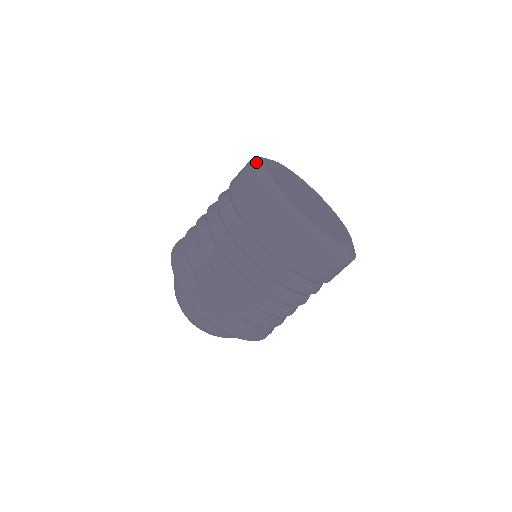
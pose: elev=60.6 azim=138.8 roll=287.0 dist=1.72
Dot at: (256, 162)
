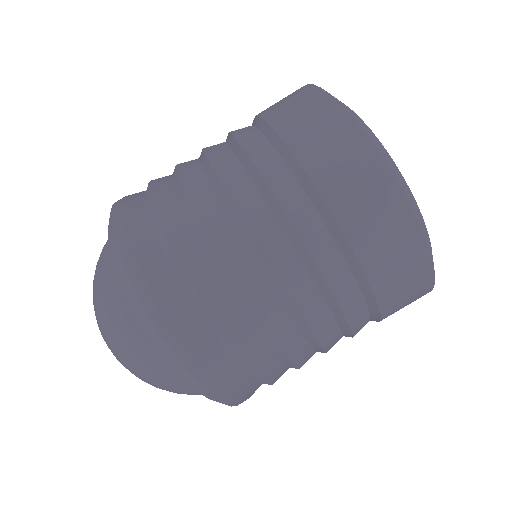
Dot at: occluded
